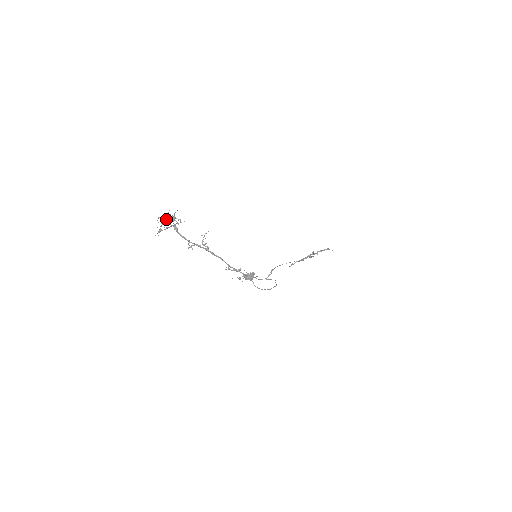
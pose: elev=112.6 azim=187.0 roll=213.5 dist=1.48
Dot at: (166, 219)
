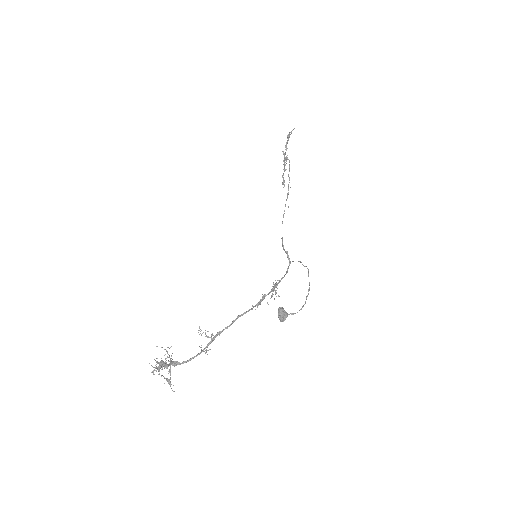
Dot at: (158, 367)
